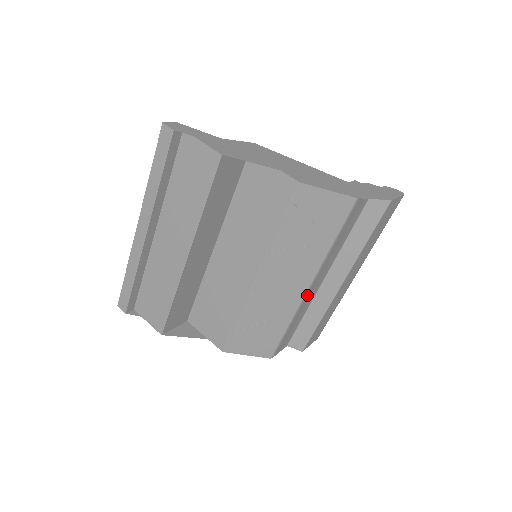
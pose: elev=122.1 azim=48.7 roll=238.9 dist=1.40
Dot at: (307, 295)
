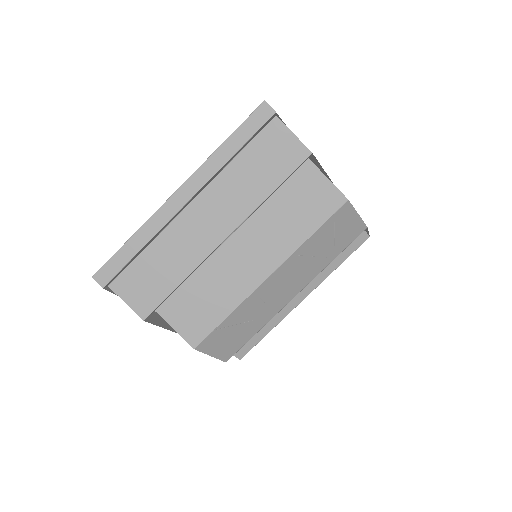
Dot at: (287, 303)
